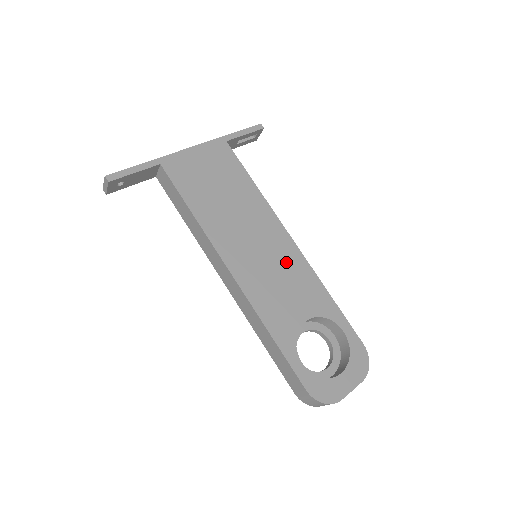
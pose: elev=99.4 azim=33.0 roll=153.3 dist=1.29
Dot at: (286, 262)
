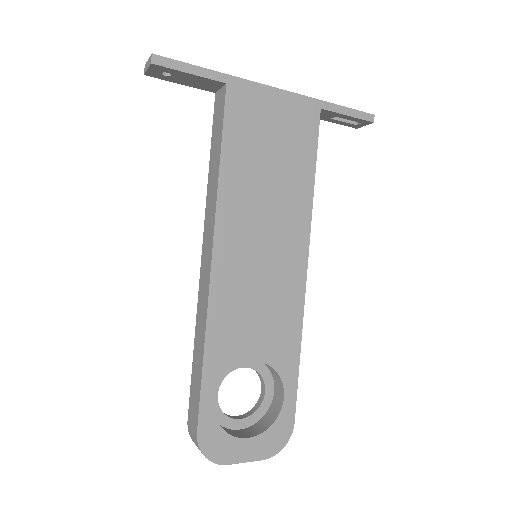
Dot at: (281, 286)
